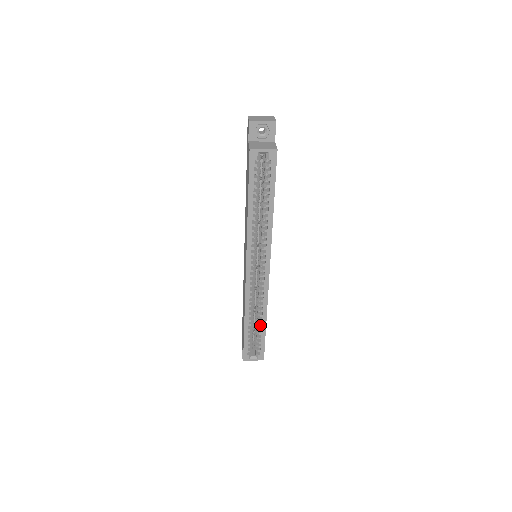
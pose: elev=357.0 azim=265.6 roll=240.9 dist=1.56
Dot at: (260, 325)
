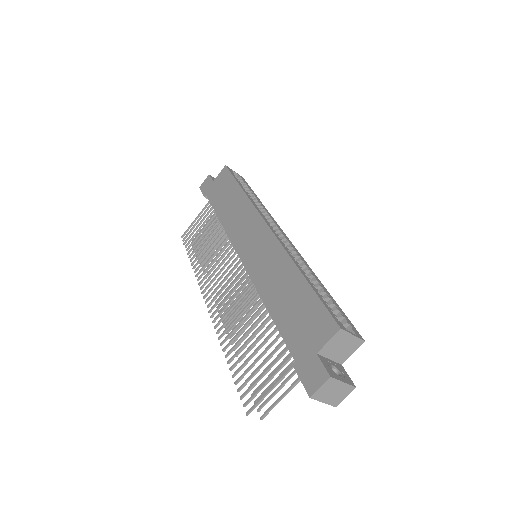
Dot at: (320, 285)
